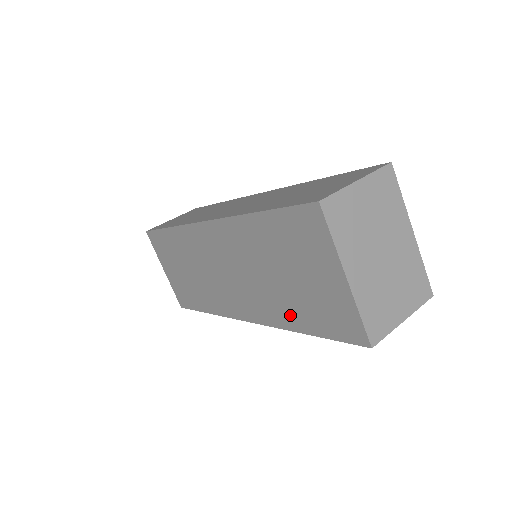
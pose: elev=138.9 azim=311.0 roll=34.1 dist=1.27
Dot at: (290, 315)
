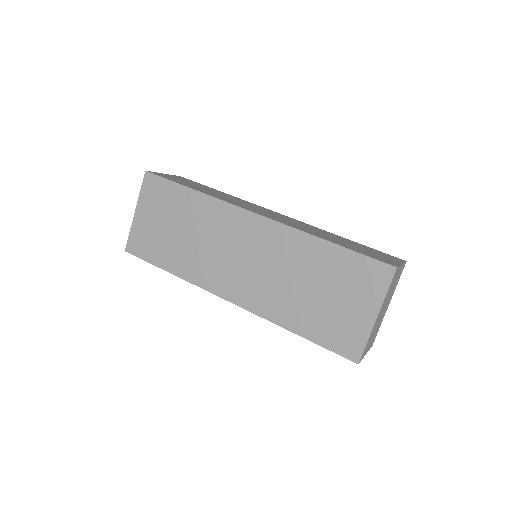
Dot at: (293, 317)
